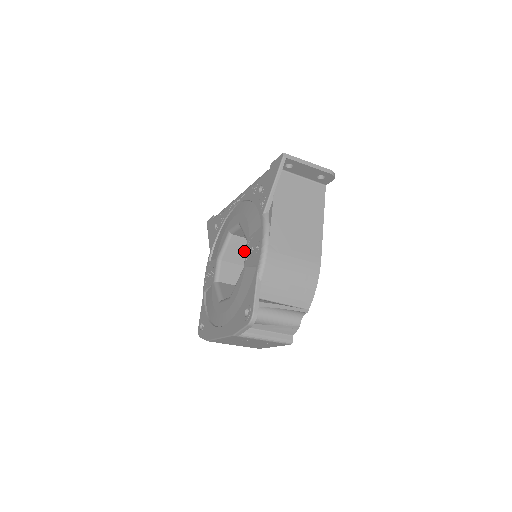
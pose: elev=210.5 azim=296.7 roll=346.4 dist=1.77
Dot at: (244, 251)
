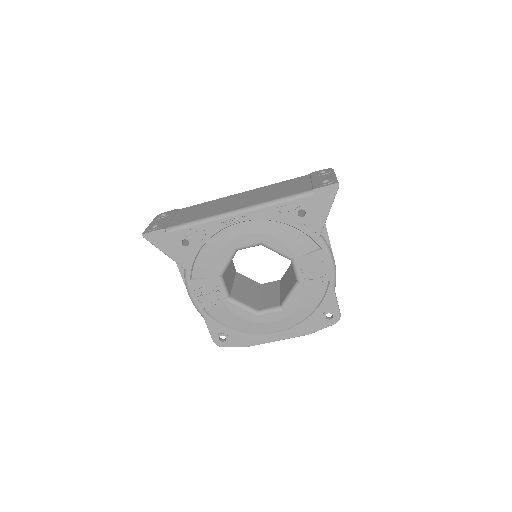
Dot at: occluded
